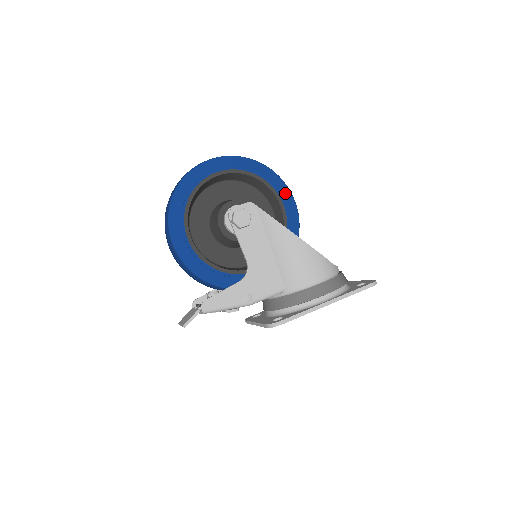
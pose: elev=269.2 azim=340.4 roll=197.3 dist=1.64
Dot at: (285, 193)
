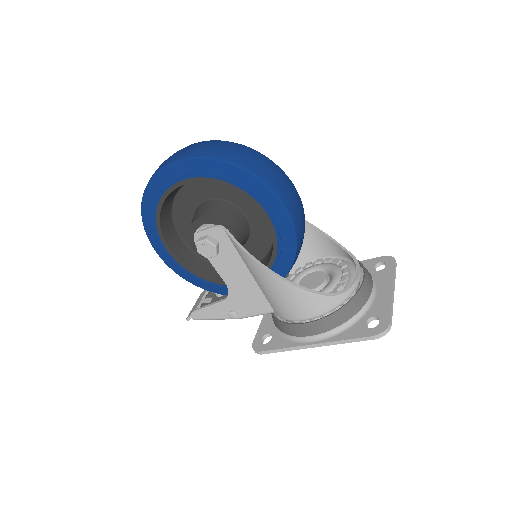
Dot at: (271, 201)
